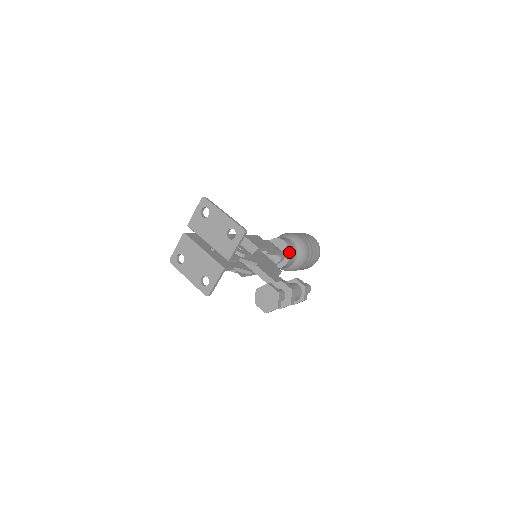
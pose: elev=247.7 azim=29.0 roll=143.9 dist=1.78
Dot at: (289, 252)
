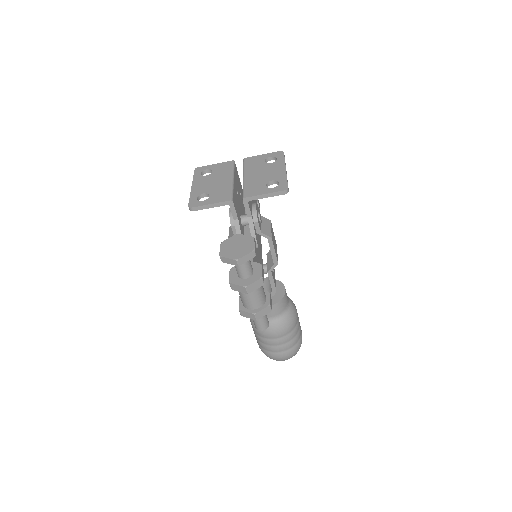
Dot at: (279, 300)
